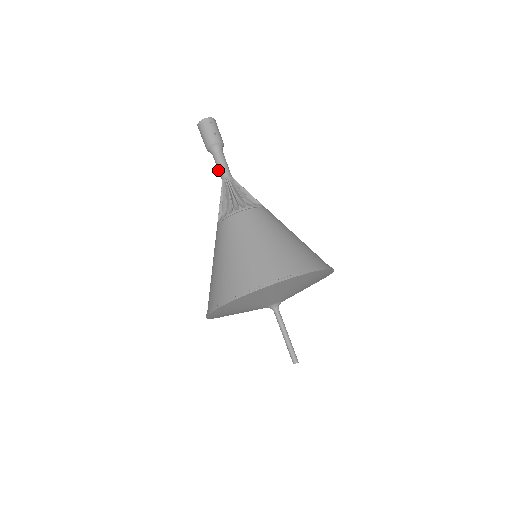
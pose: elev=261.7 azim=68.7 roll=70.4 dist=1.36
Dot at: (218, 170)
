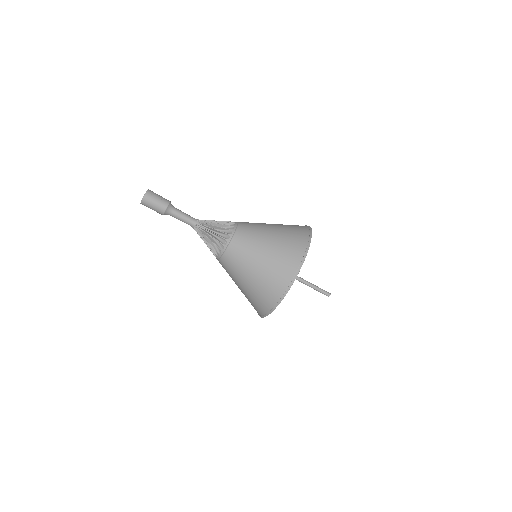
Dot at: occluded
